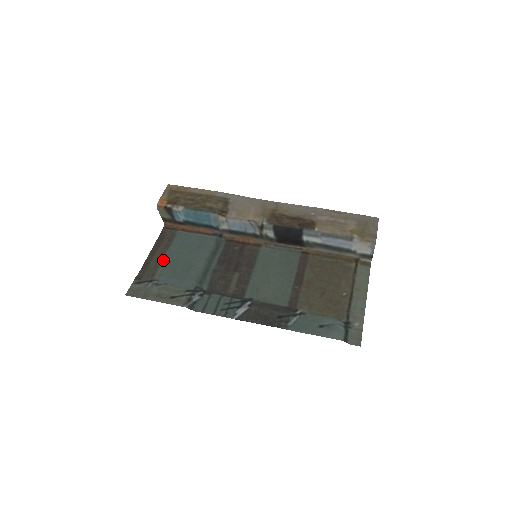
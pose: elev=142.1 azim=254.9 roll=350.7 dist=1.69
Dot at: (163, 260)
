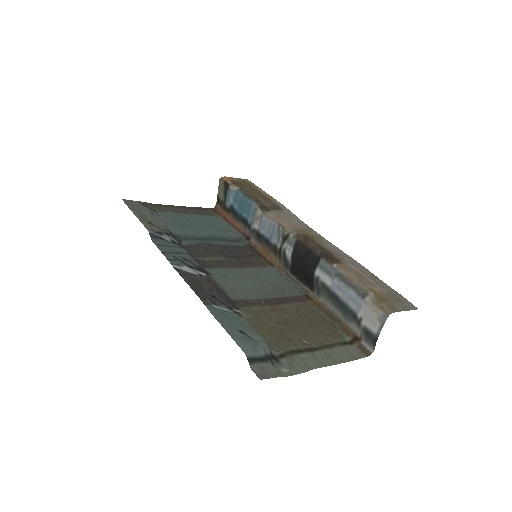
Dot at: (181, 213)
